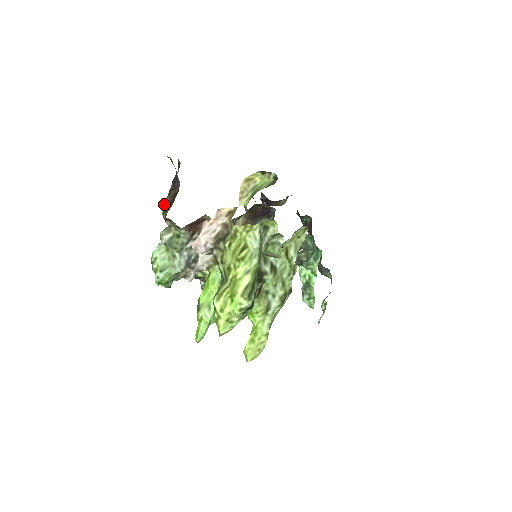
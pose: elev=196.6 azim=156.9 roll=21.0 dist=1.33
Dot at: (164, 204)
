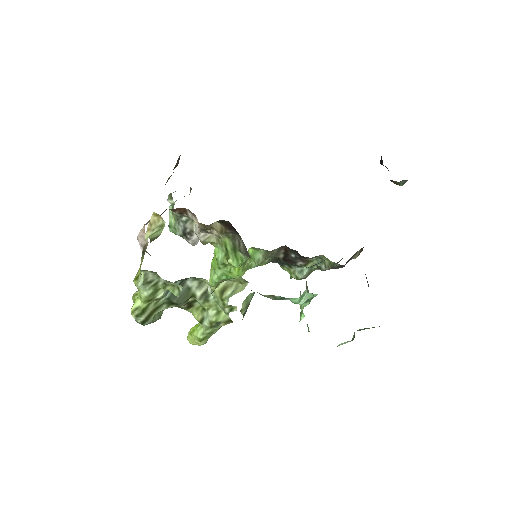
Dot at: occluded
